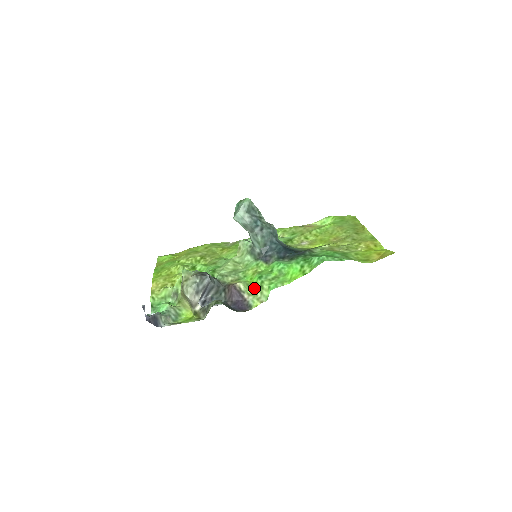
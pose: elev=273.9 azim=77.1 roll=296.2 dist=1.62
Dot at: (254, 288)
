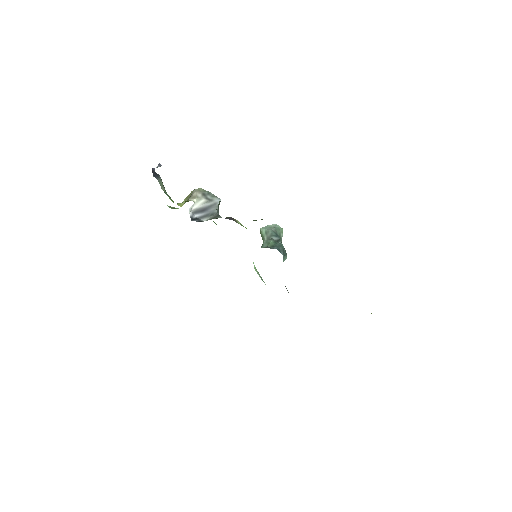
Dot at: occluded
